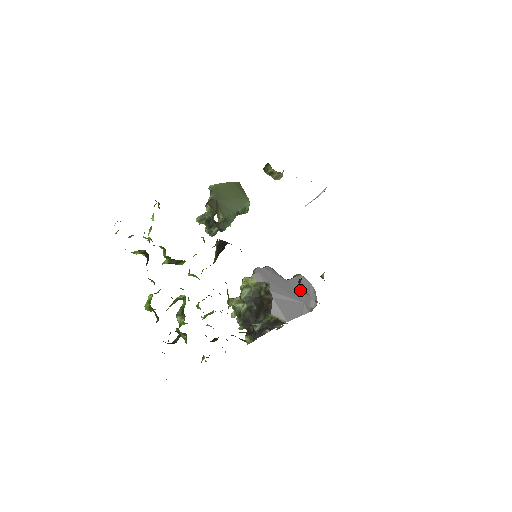
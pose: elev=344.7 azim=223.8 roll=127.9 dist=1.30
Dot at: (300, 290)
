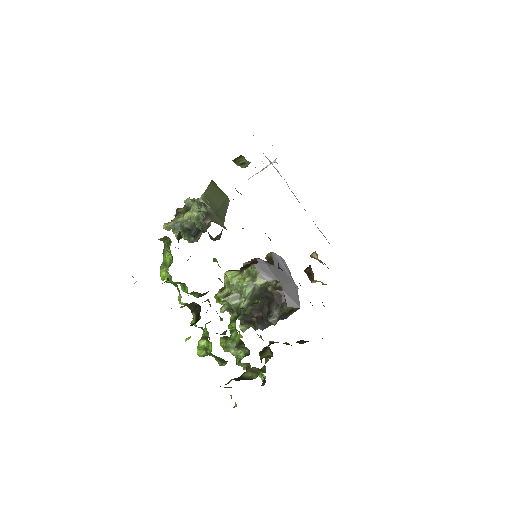
Dot at: (314, 280)
